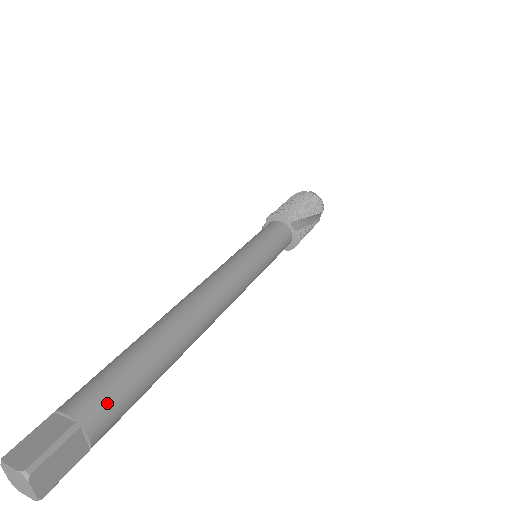
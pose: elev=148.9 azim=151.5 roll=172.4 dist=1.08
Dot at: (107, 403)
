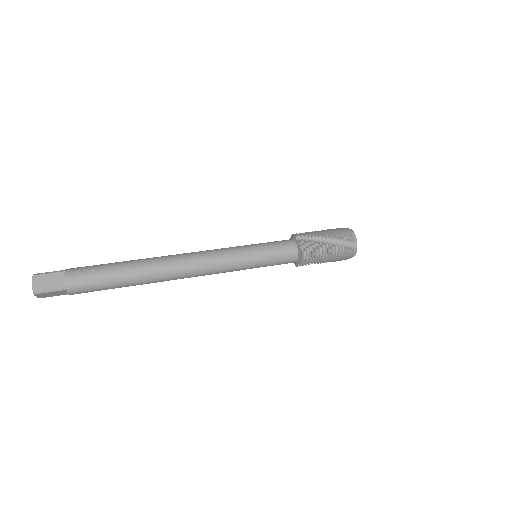
Dot at: (83, 269)
